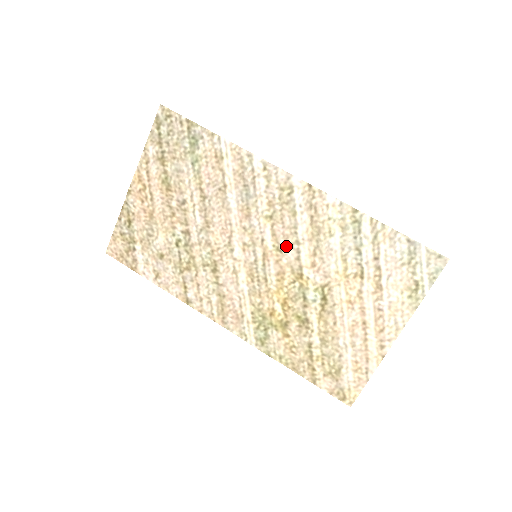
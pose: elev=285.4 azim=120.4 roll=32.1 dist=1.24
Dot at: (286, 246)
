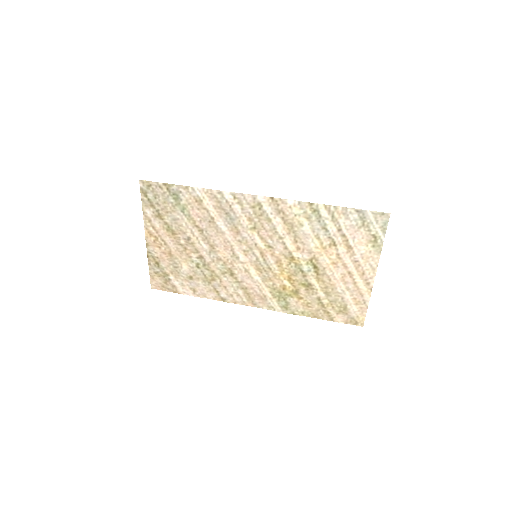
Dot at: (274, 243)
